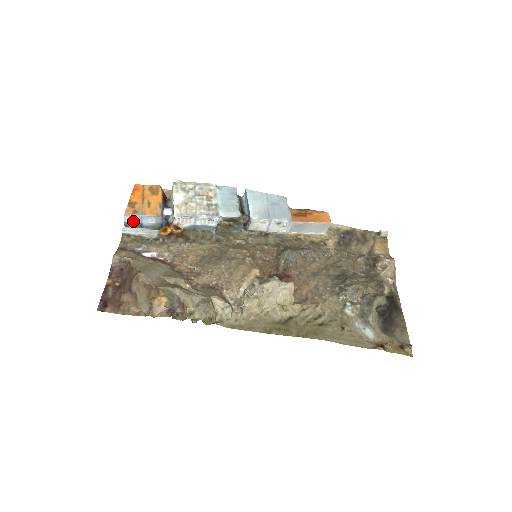
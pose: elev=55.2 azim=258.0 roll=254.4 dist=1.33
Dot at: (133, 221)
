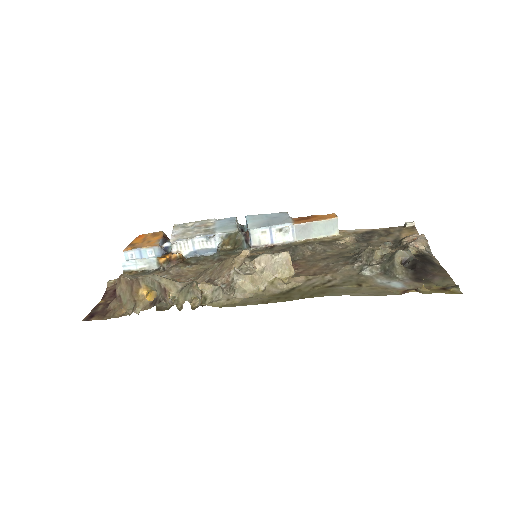
Dot at: (133, 258)
